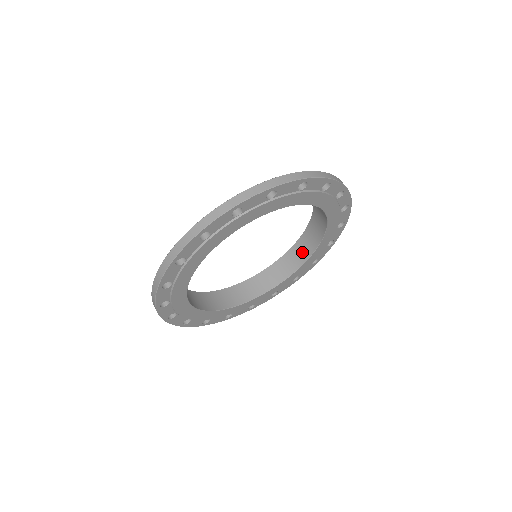
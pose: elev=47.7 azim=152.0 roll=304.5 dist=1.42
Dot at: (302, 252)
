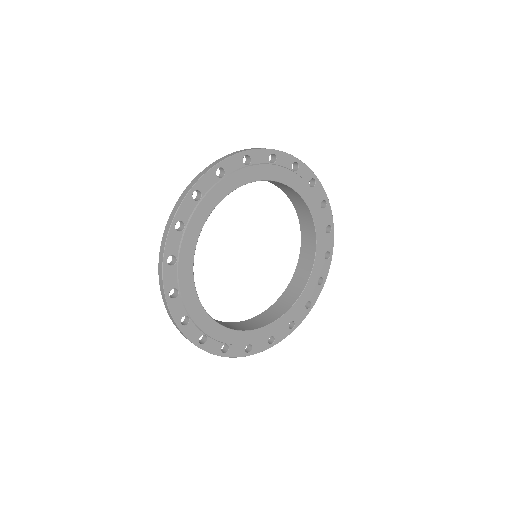
Dot at: (295, 290)
